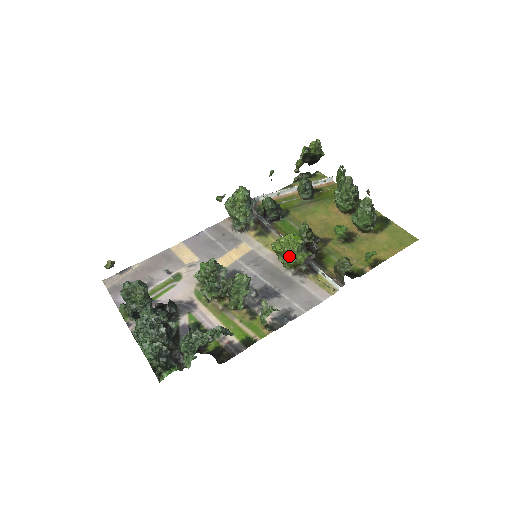
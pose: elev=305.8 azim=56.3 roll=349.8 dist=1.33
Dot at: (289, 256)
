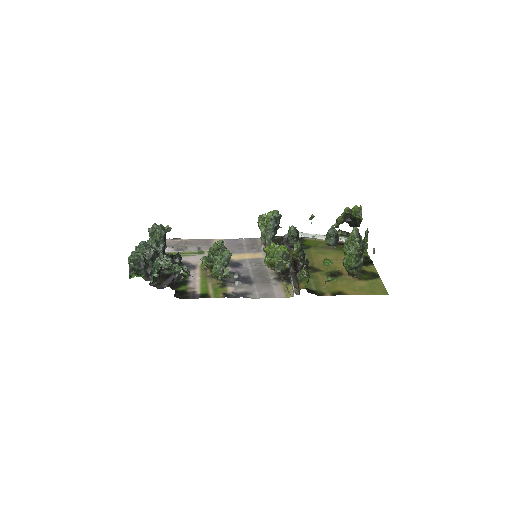
Dot at: (270, 257)
